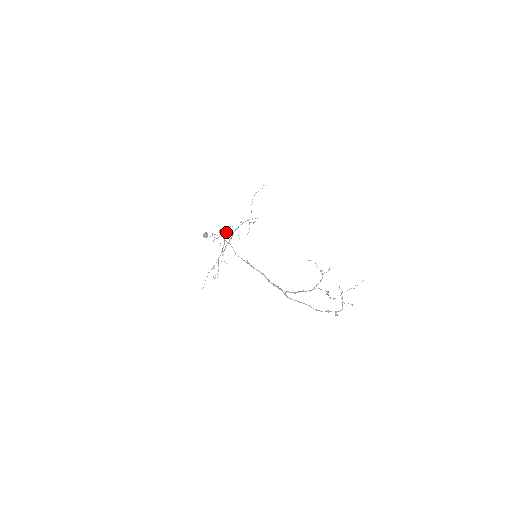
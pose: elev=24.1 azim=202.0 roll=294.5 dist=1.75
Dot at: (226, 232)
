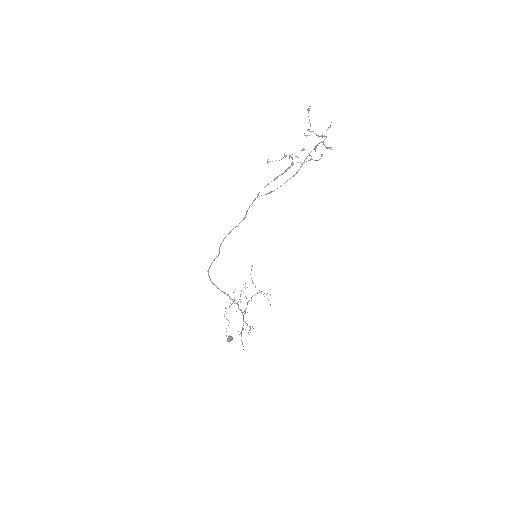
Dot at: occluded
